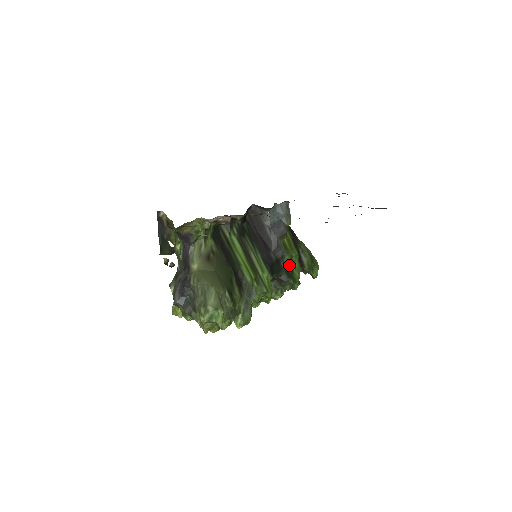
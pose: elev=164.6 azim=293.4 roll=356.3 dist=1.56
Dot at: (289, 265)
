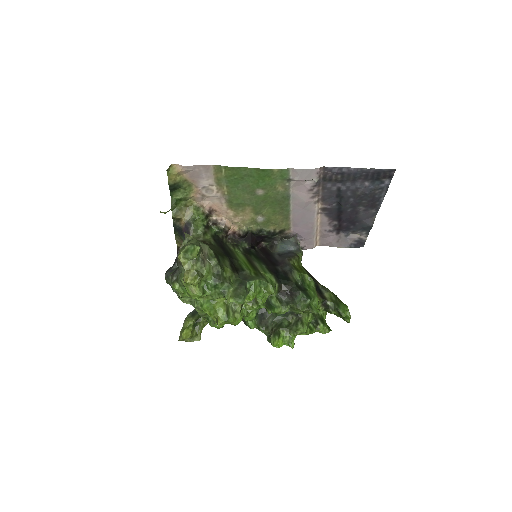
Dot at: (301, 282)
